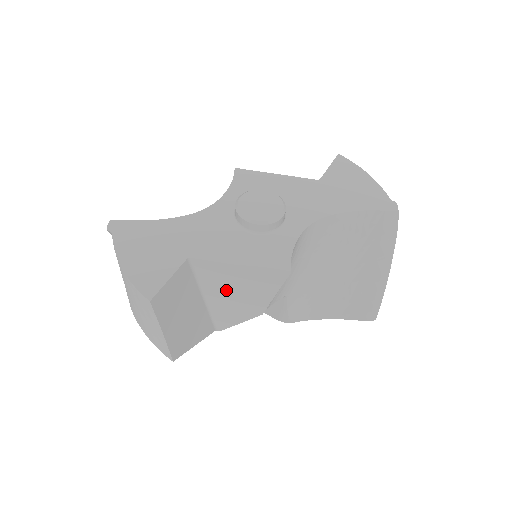
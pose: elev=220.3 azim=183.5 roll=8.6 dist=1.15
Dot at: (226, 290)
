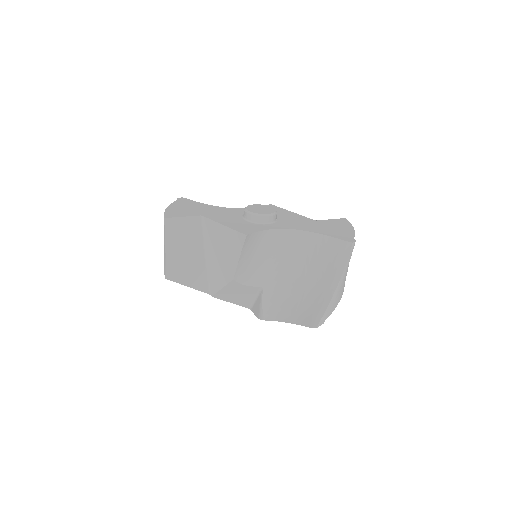
Dot at: (216, 250)
